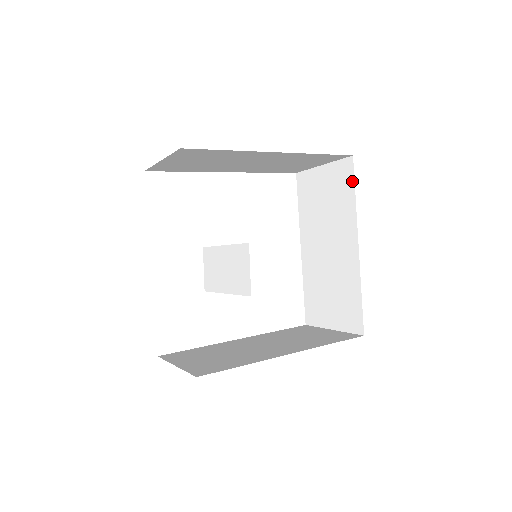
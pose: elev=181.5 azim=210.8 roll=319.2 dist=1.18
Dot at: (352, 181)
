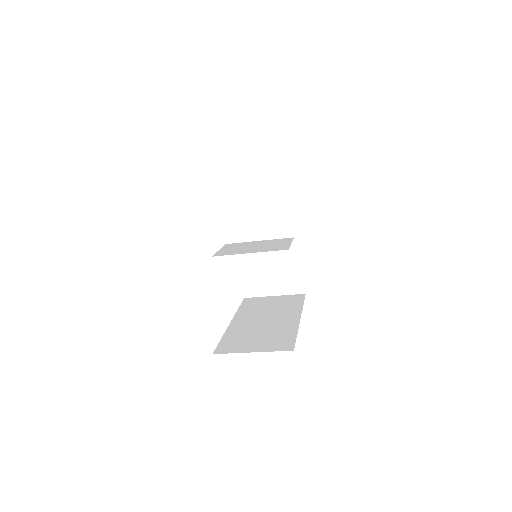
Dot at: (292, 191)
